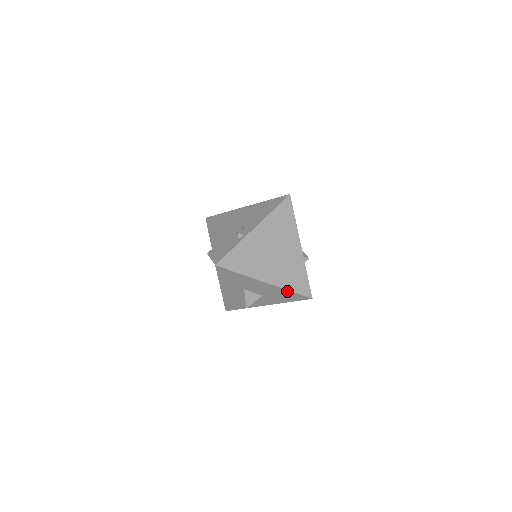
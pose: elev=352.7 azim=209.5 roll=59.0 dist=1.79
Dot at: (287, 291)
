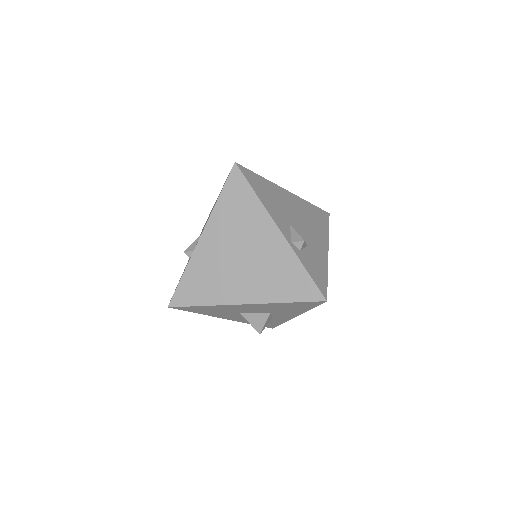
Dot at: (283, 303)
